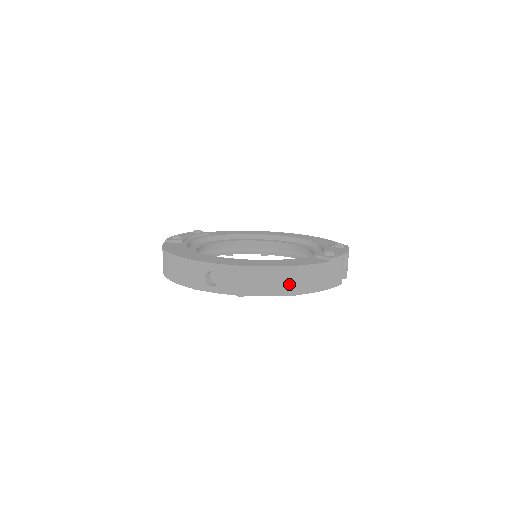
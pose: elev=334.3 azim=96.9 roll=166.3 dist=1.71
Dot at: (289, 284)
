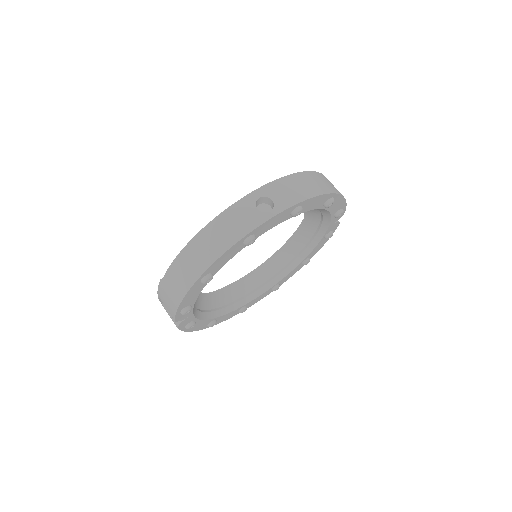
Dot at: (325, 185)
